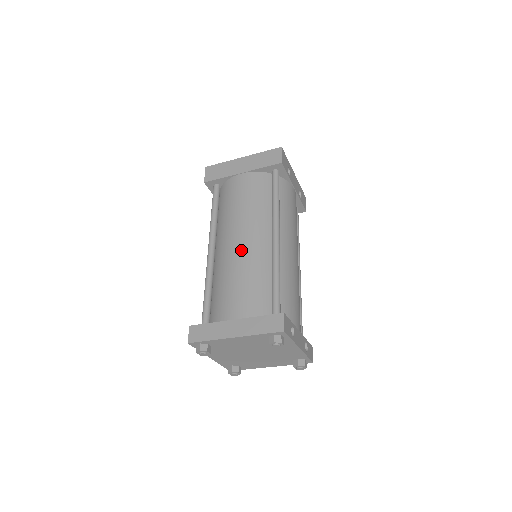
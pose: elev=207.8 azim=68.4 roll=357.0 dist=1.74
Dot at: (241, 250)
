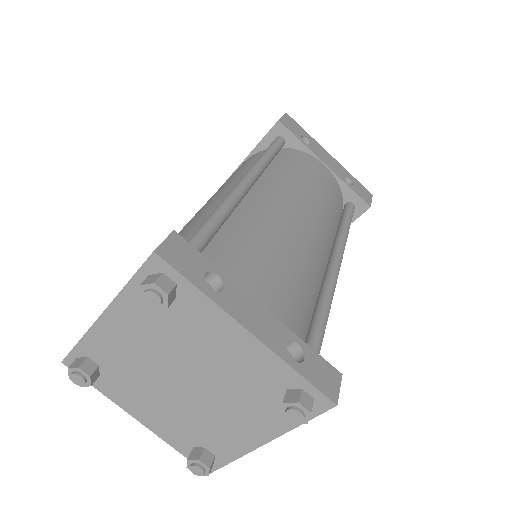
Dot at: occluded
